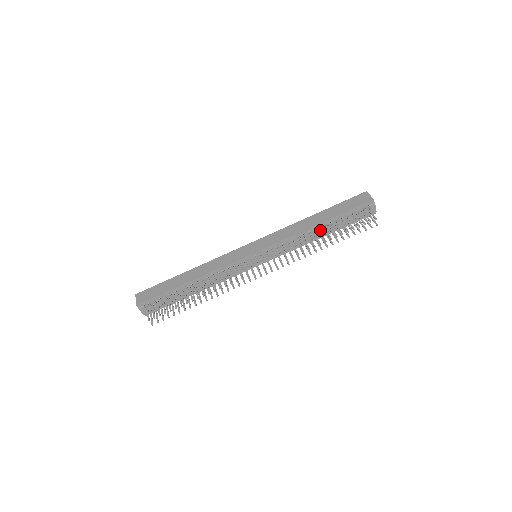
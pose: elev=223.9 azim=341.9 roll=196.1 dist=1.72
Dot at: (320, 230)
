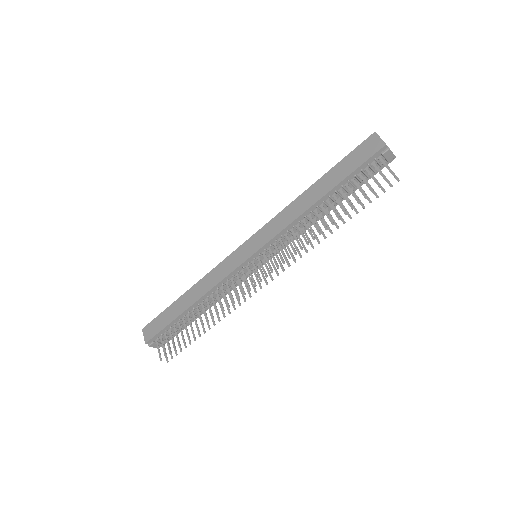
Dot at: (325, 204)
